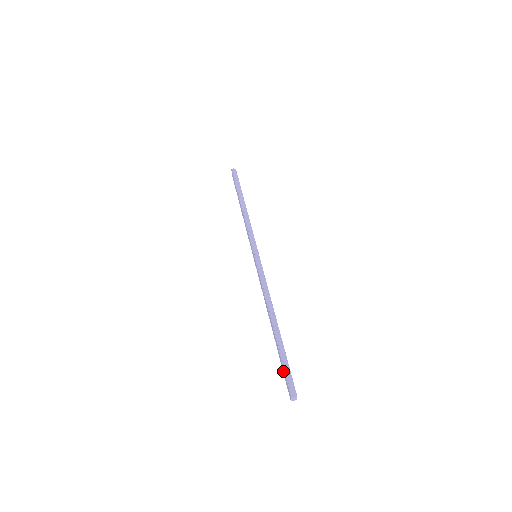
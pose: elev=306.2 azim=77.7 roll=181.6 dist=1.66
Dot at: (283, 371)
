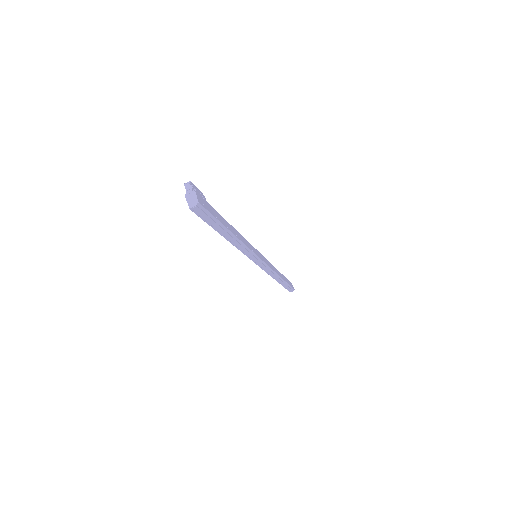
Dot at: occluded
